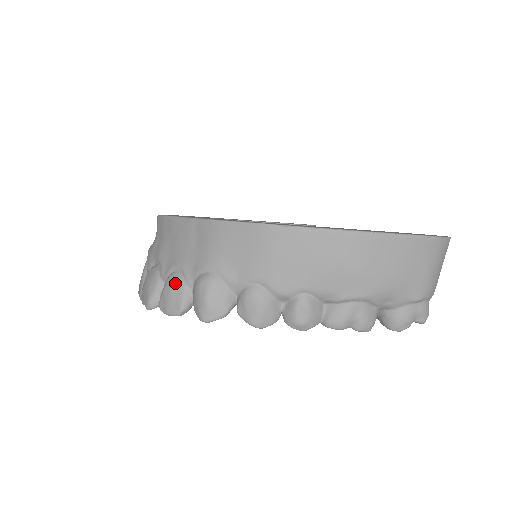
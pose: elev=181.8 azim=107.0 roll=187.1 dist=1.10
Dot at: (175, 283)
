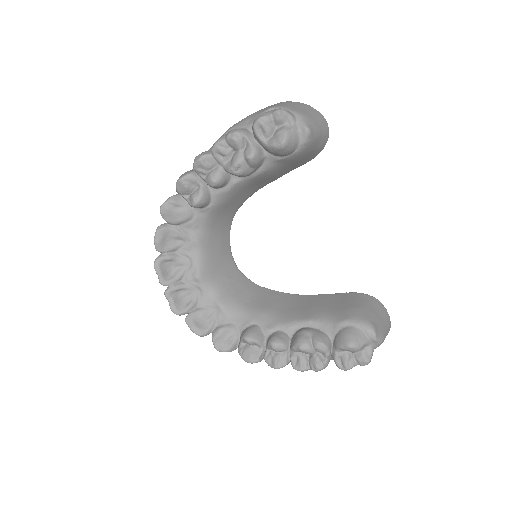
Dot at: occluded
